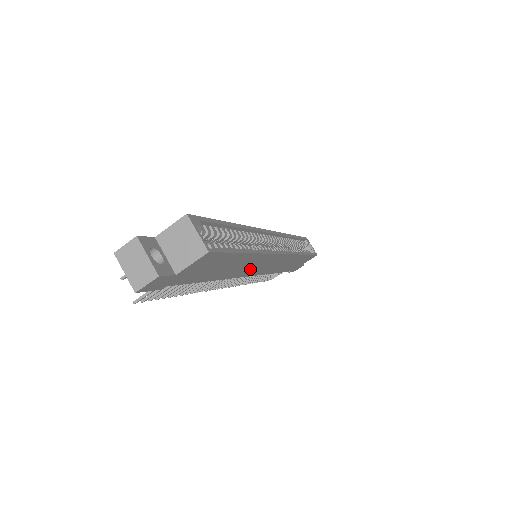
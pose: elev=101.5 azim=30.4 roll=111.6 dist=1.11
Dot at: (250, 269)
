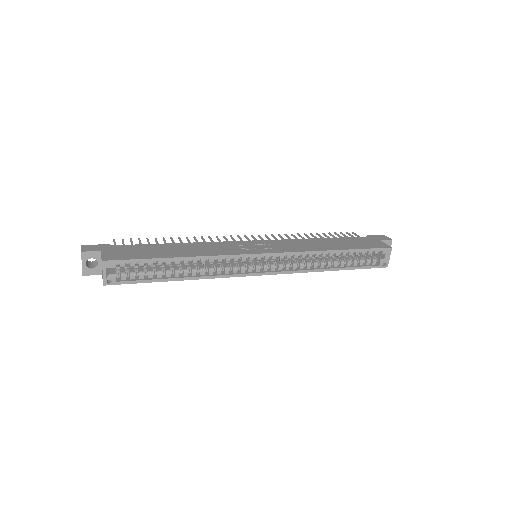
Dot at: occluded
